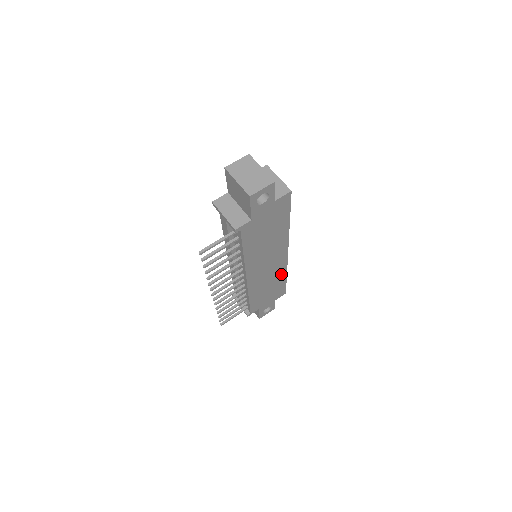
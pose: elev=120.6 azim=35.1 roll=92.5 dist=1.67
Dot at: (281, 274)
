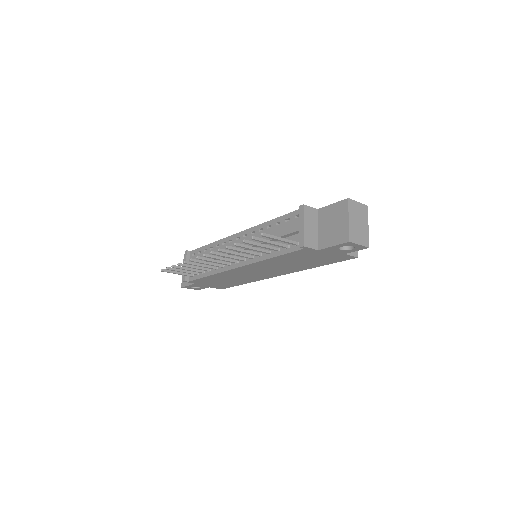
Dot at: (247, 280)
